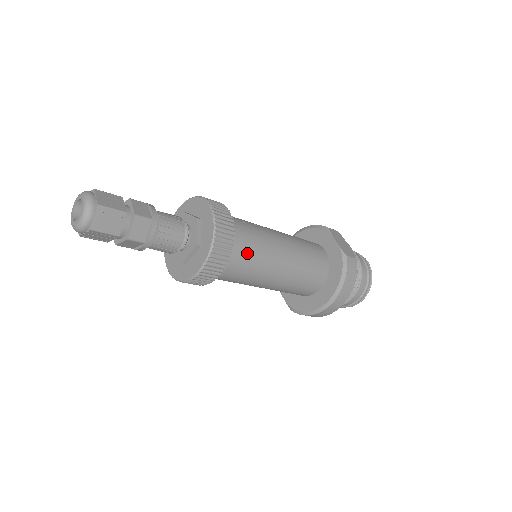
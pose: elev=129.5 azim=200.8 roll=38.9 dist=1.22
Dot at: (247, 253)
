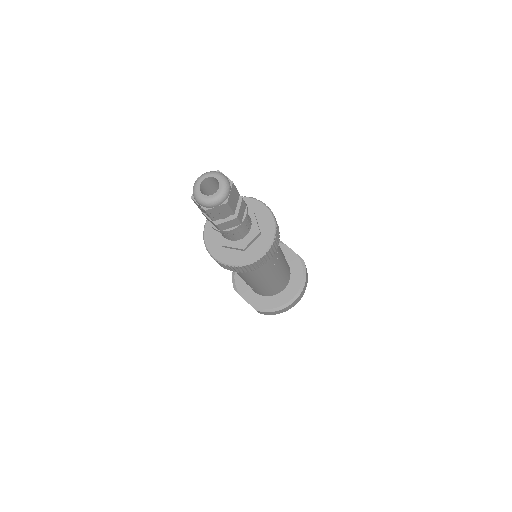
Dot at: occluded
